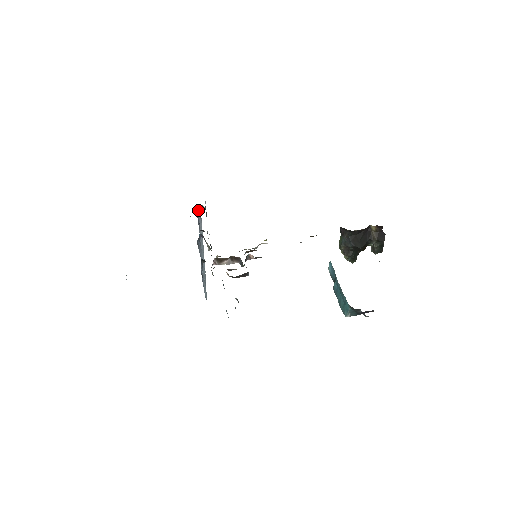
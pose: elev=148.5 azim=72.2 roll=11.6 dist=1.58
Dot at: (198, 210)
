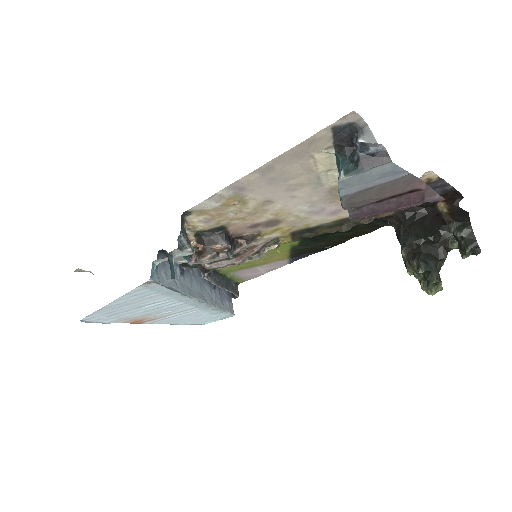
Dot at: (230, 302)
